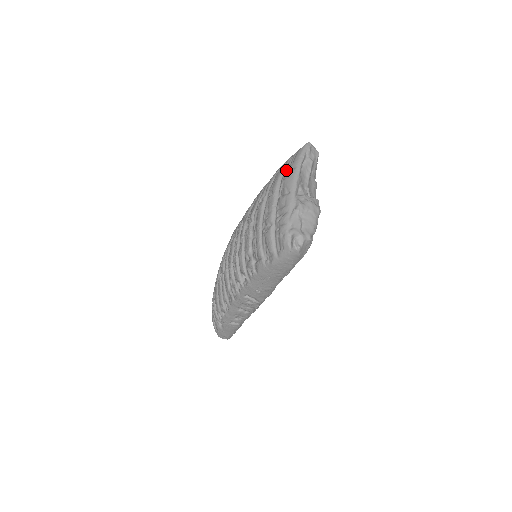
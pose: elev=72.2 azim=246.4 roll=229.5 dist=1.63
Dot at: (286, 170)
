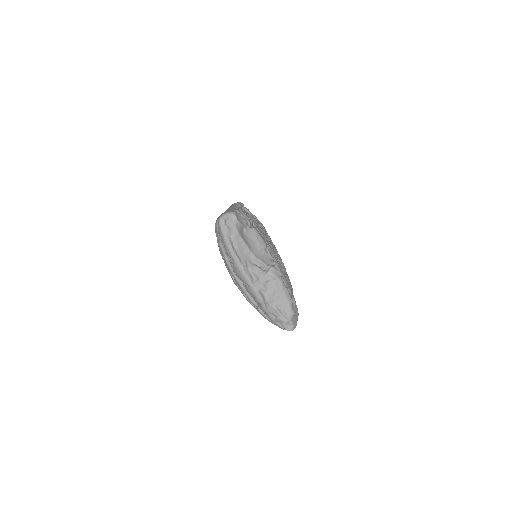
Dot at: (226, 255)
